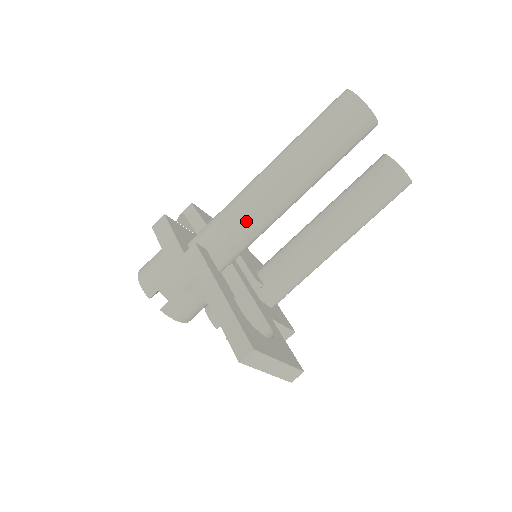
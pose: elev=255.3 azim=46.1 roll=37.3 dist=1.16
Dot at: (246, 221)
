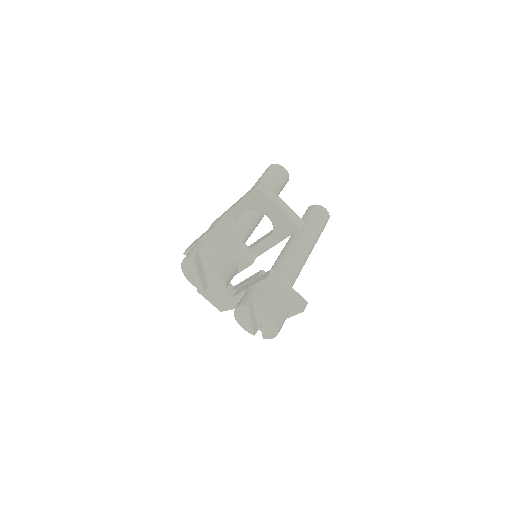
Dot at: occluded
